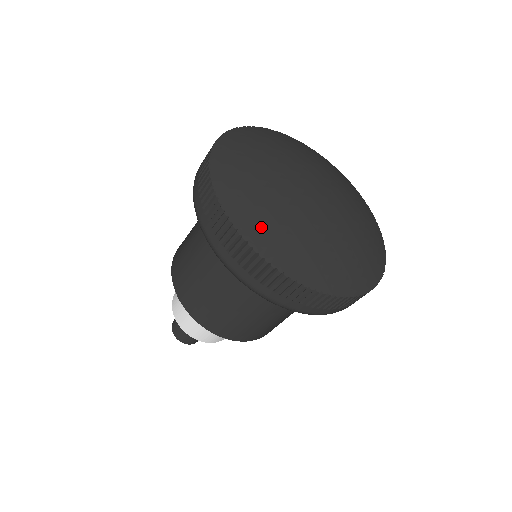
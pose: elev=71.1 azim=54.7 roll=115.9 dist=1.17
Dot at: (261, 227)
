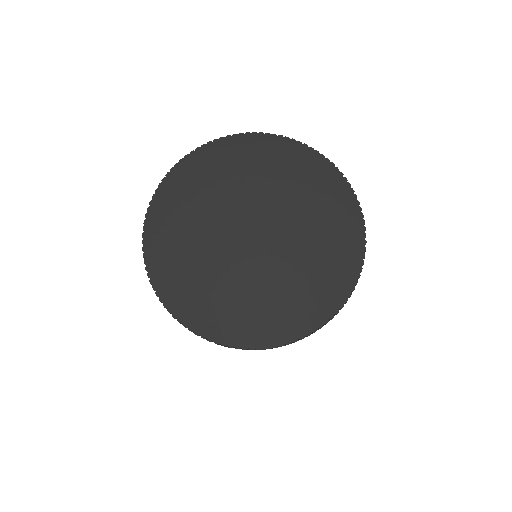
Dot at: (246, 328)
